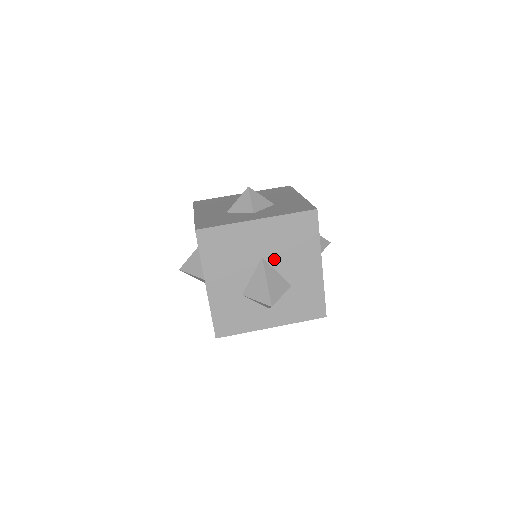
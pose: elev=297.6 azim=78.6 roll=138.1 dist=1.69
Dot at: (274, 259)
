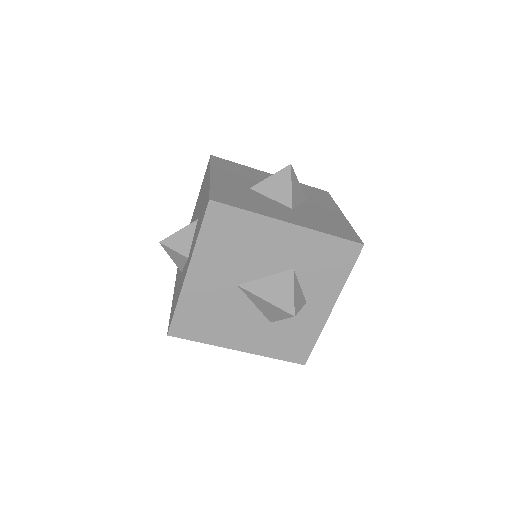
Dot at: occluded
